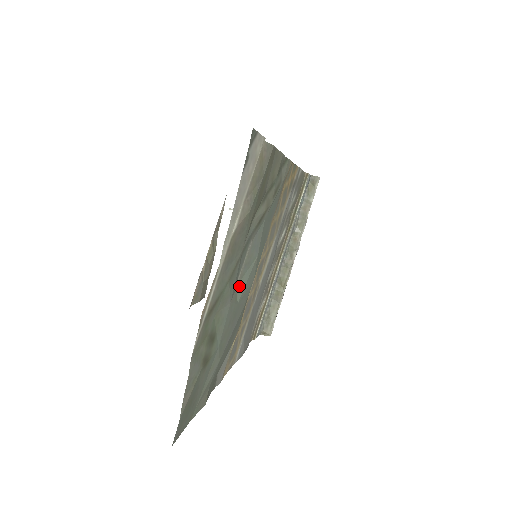
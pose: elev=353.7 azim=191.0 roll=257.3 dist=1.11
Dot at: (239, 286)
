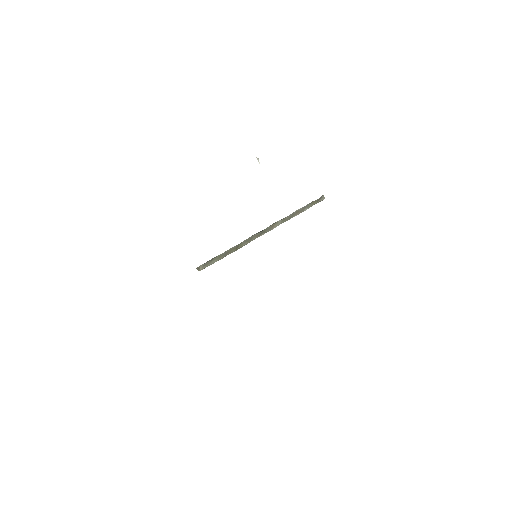
Dot at: occluded
